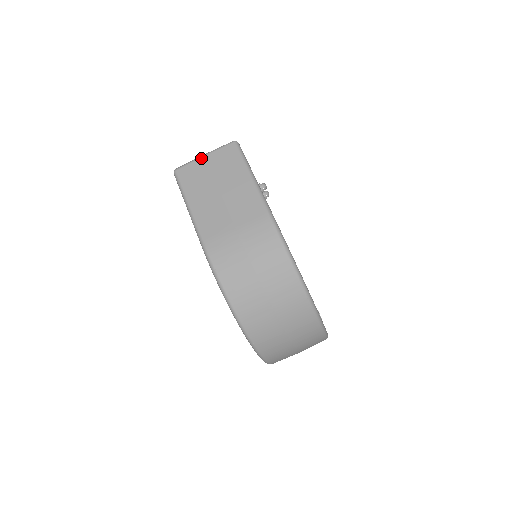
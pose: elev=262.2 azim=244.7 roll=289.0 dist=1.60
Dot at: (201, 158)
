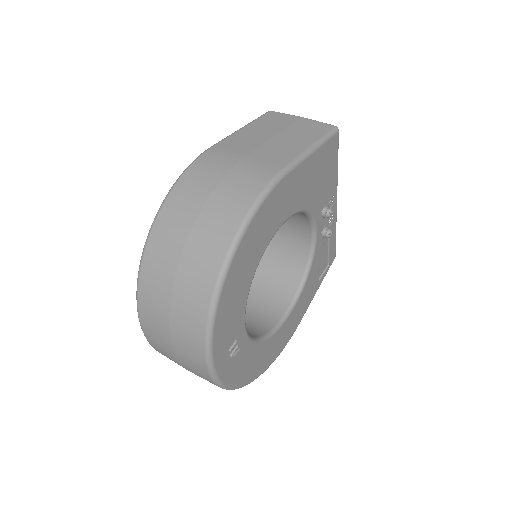
Dot at: (297, 116)
